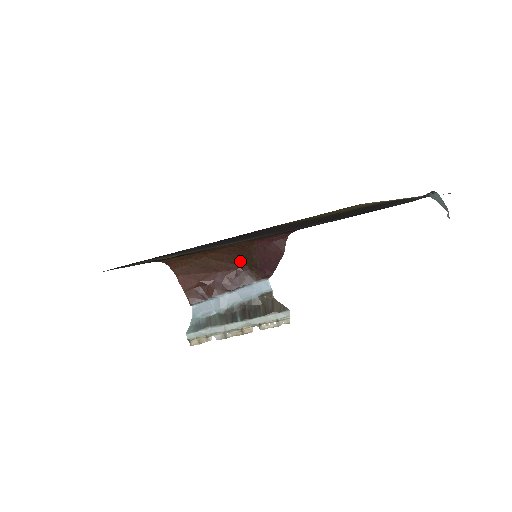
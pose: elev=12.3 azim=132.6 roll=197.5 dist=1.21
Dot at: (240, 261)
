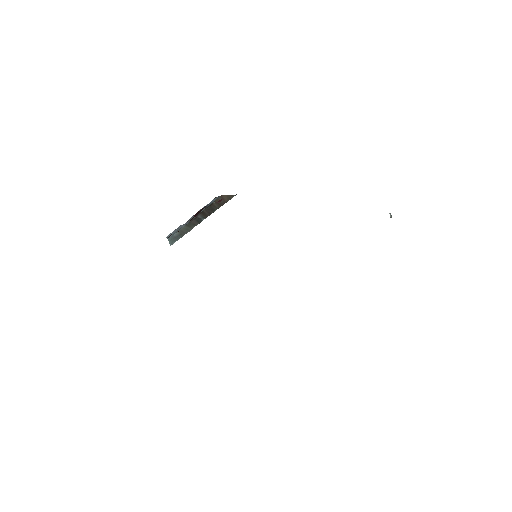
Dot at: occluded
